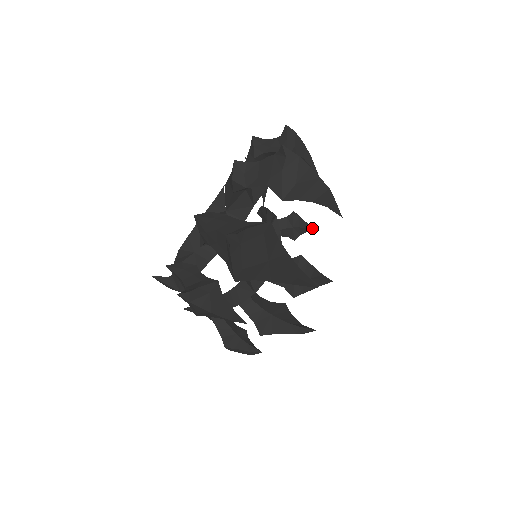
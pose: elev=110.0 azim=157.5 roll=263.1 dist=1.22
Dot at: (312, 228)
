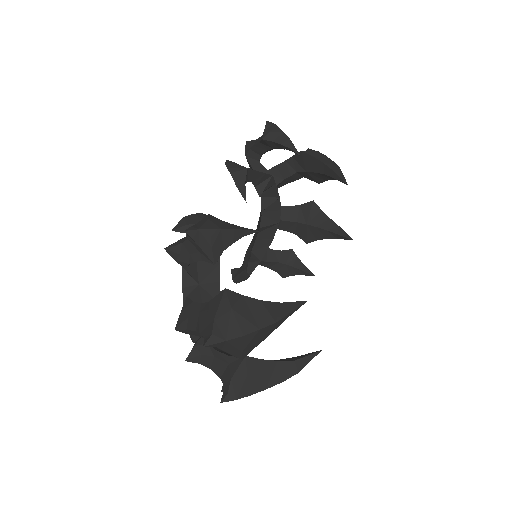
Dot at: occluded
